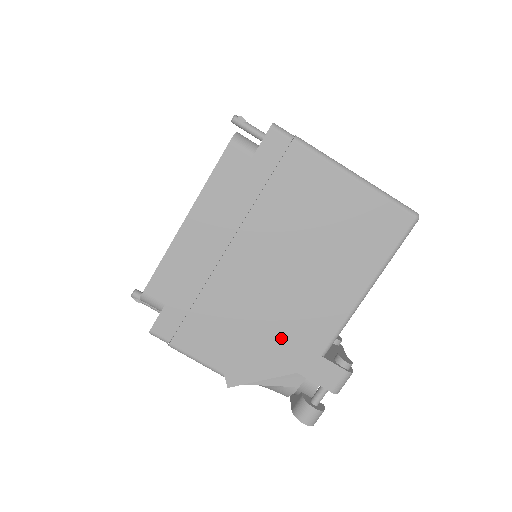
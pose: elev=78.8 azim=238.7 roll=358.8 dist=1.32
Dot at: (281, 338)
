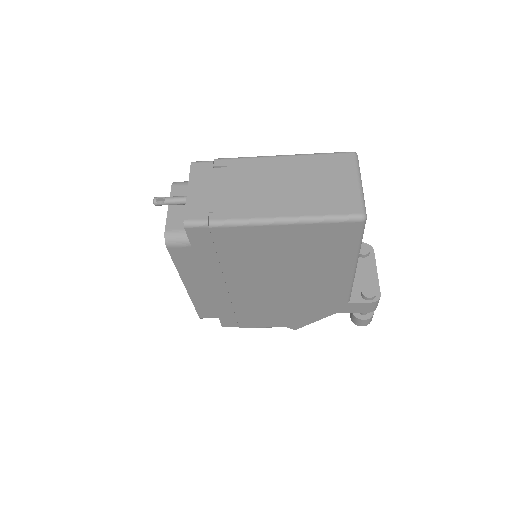
Dot at: (309, 306)
